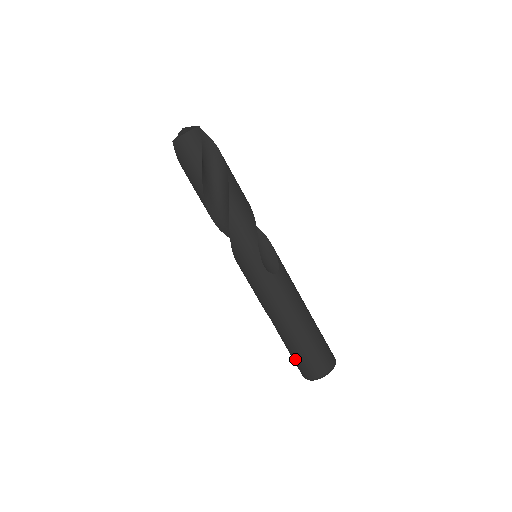
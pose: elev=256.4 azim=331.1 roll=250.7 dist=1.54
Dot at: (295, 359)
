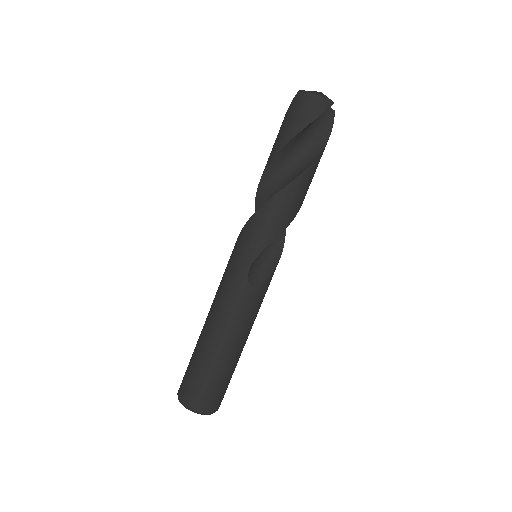
Dot at: (188, 369)
